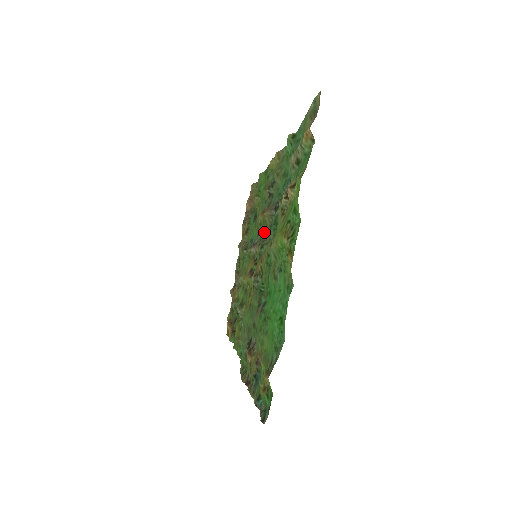
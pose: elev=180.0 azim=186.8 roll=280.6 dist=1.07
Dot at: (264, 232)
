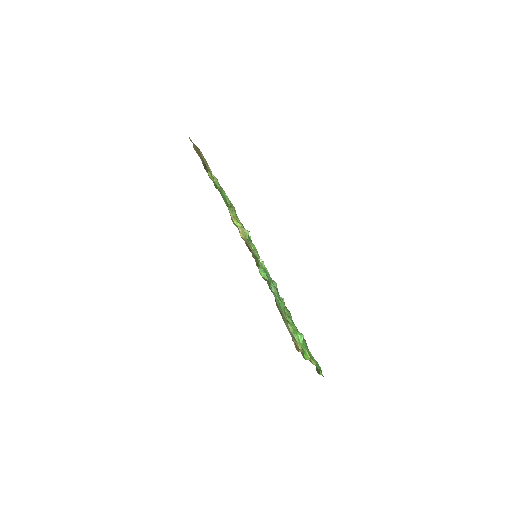
Dot at: occluded
